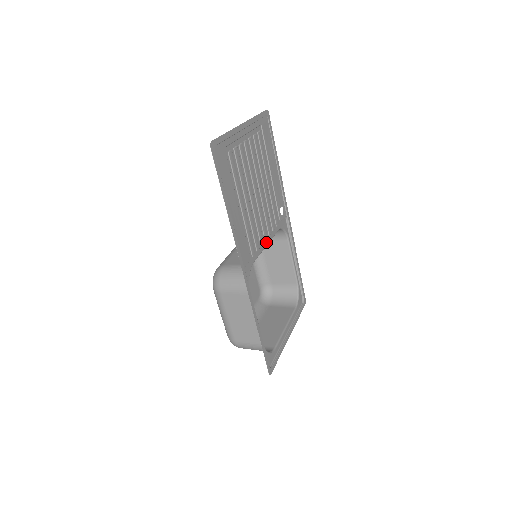
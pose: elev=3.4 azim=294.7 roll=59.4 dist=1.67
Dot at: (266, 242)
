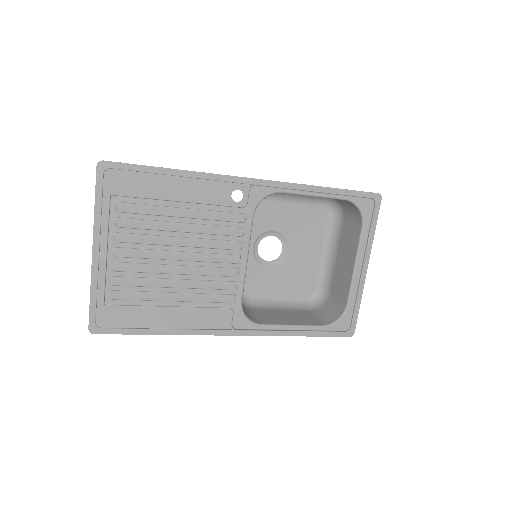
Dot at: (243, 260)
